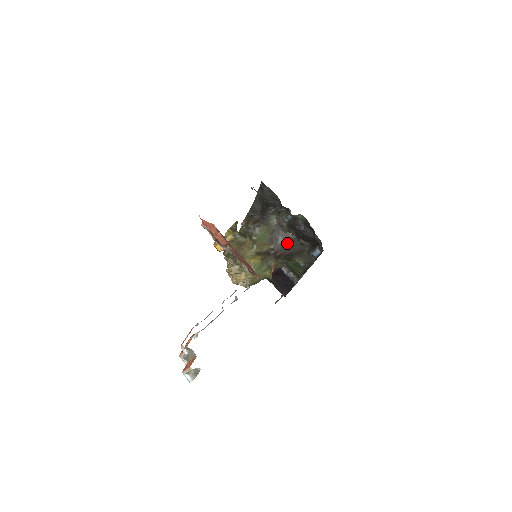
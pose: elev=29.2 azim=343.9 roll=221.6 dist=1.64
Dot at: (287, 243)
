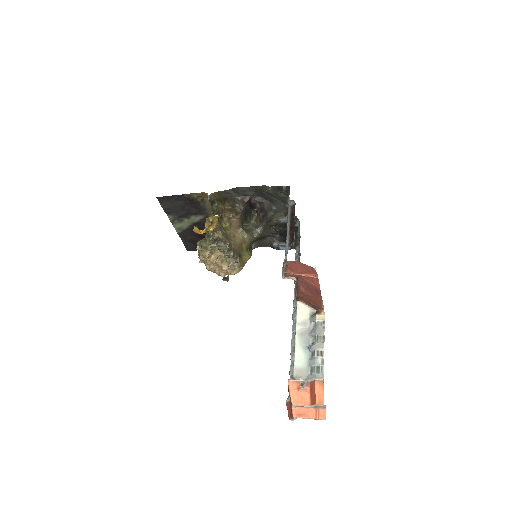
Dot at: (264, 235)
